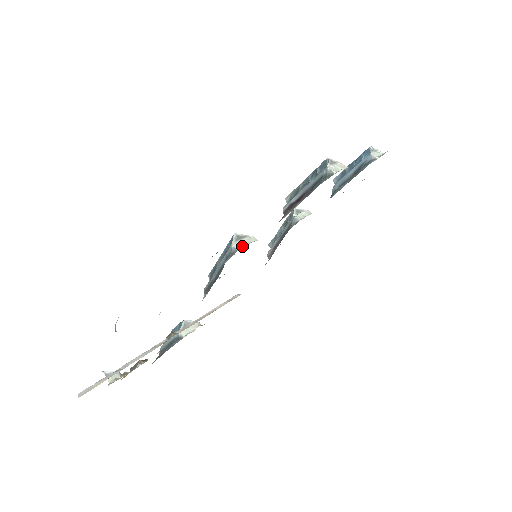
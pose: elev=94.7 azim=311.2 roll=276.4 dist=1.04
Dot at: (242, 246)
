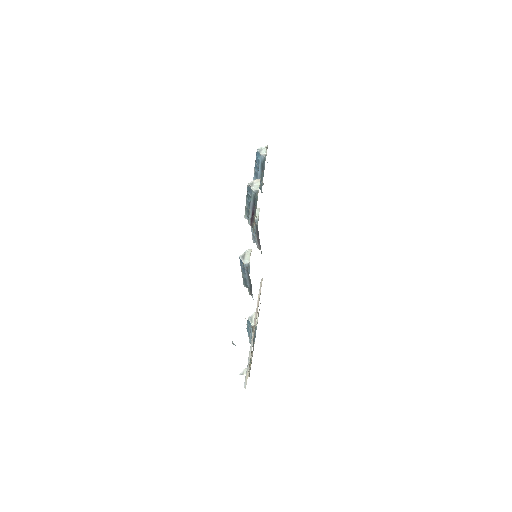
Dot at: (249, 259)
